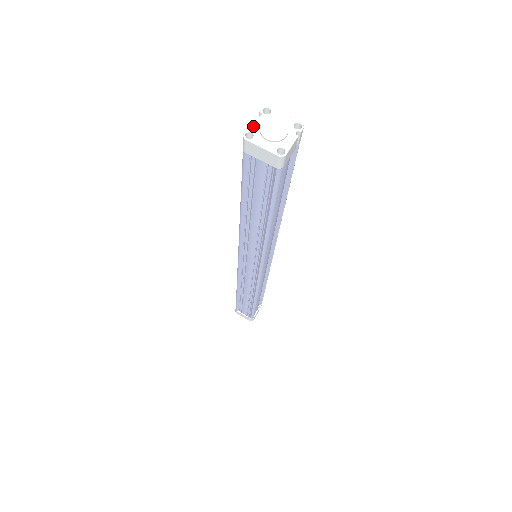
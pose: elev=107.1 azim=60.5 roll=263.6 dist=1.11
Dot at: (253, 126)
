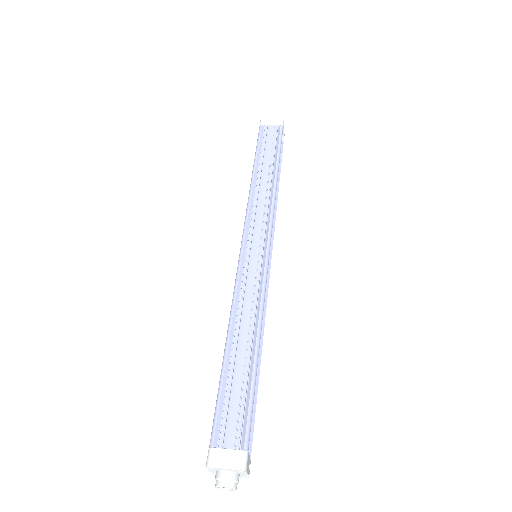
Dot at: occluded
